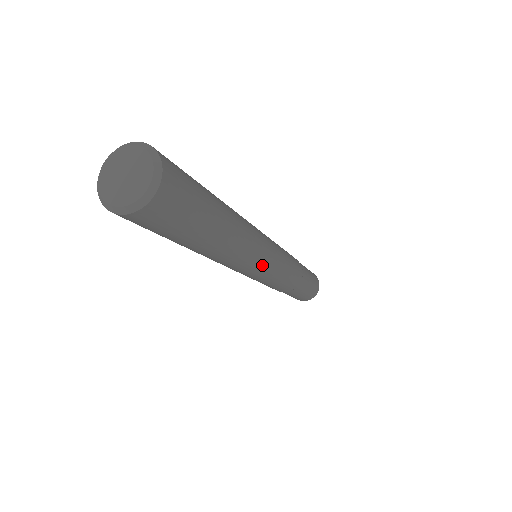
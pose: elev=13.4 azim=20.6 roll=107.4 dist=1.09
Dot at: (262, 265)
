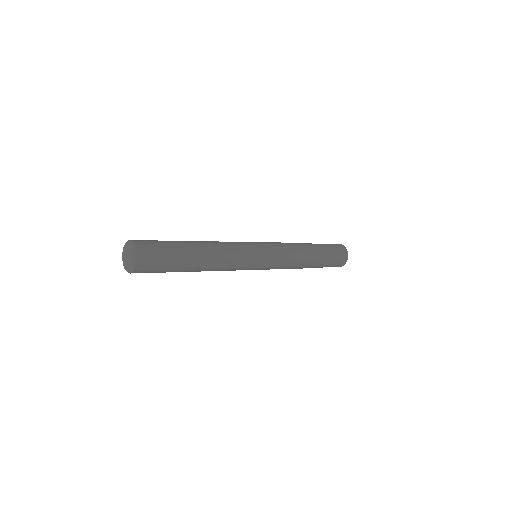
Dot at: (251, 253)
